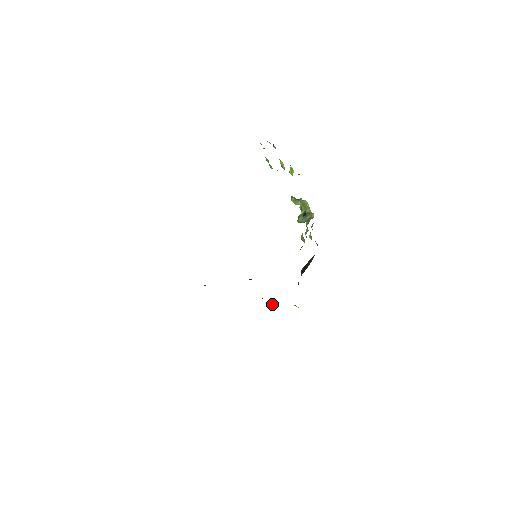
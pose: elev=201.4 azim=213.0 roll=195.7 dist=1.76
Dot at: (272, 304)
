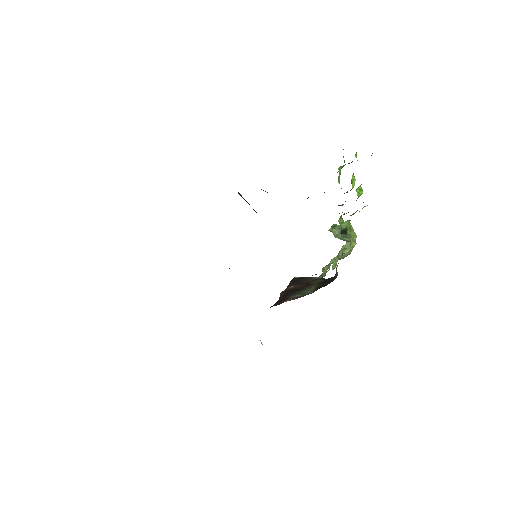
Dot at: occluded
